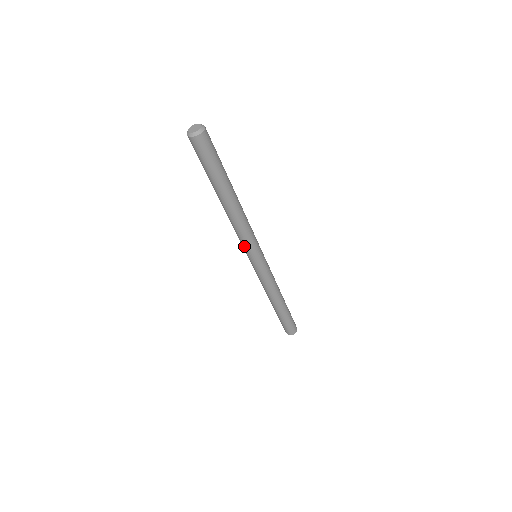
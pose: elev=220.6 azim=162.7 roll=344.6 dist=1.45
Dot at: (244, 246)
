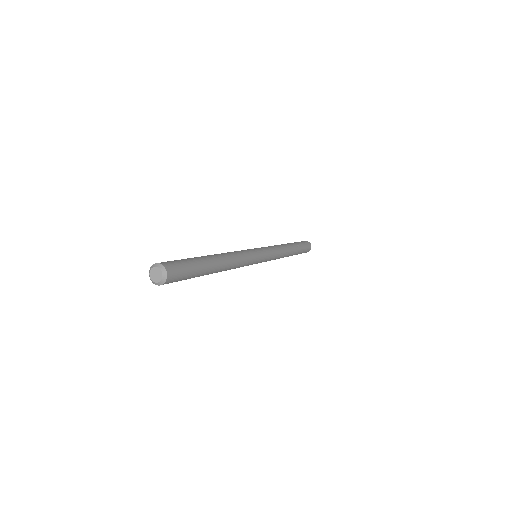
Dot at: occluded
